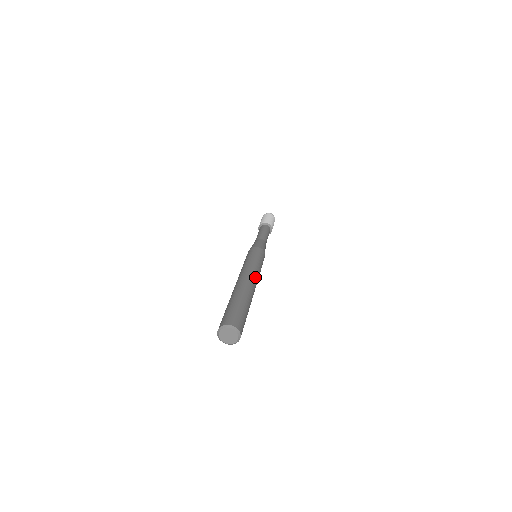
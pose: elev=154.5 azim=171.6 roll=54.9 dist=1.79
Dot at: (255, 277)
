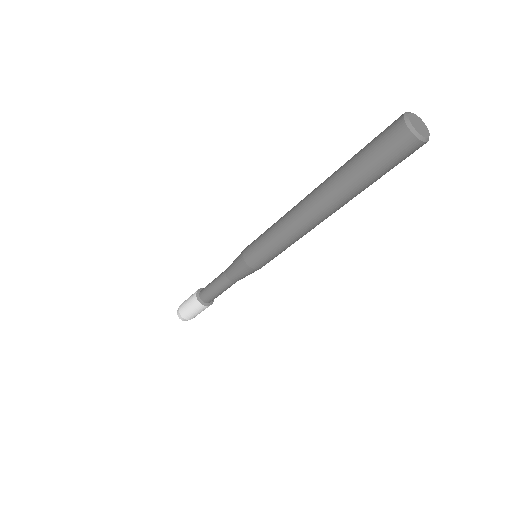
Dot at: occluded
